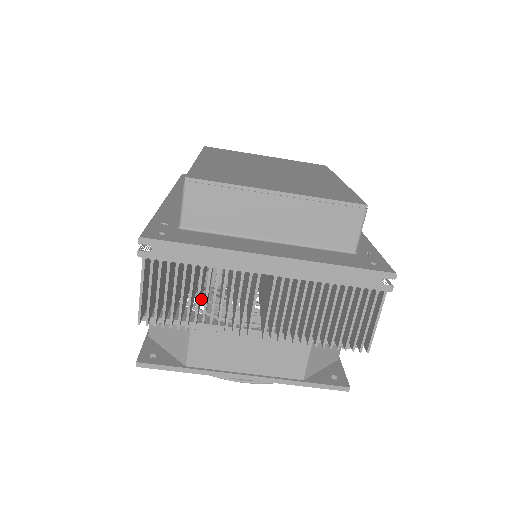
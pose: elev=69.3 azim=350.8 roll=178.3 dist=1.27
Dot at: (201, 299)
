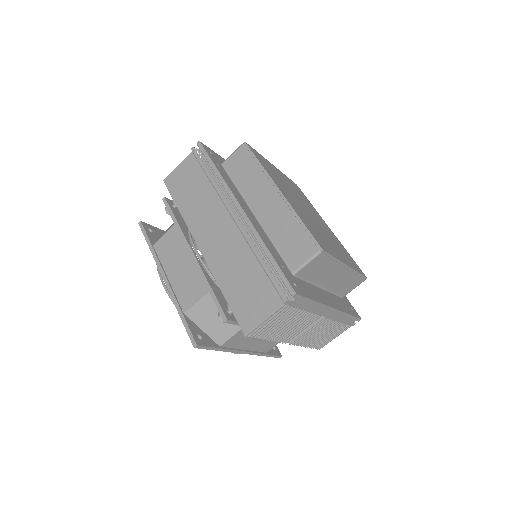
Dot at: occluded
